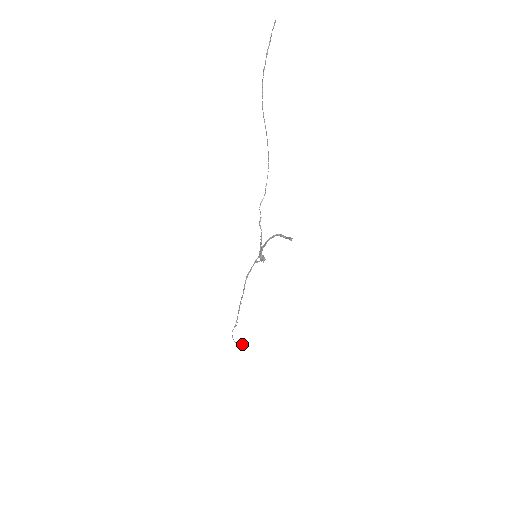
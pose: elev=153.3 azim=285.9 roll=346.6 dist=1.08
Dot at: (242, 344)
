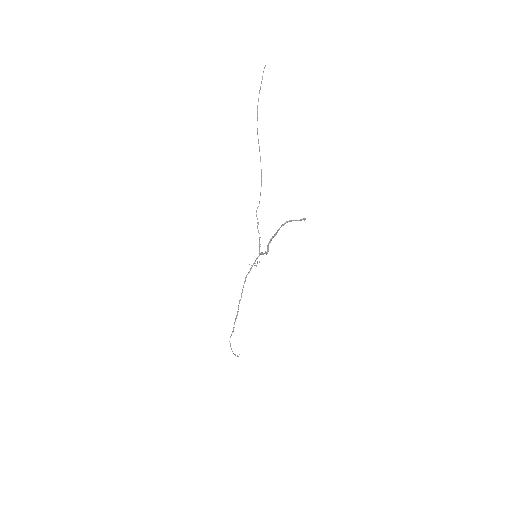
Dot at: occluded
